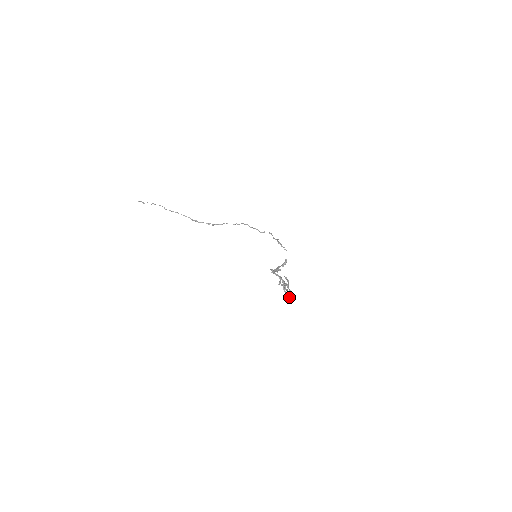
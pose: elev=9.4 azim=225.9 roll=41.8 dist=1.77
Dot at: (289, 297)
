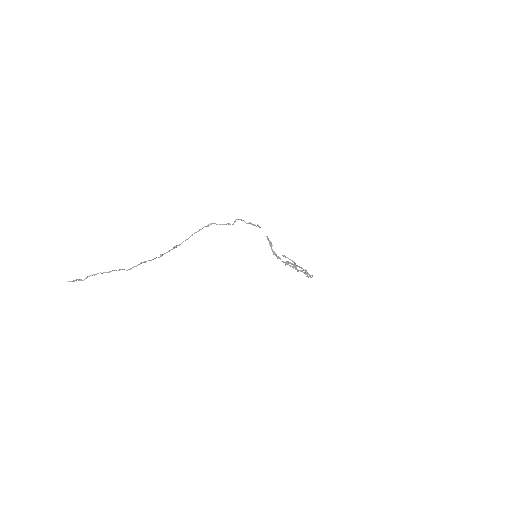
Dot at: (311, 277)
